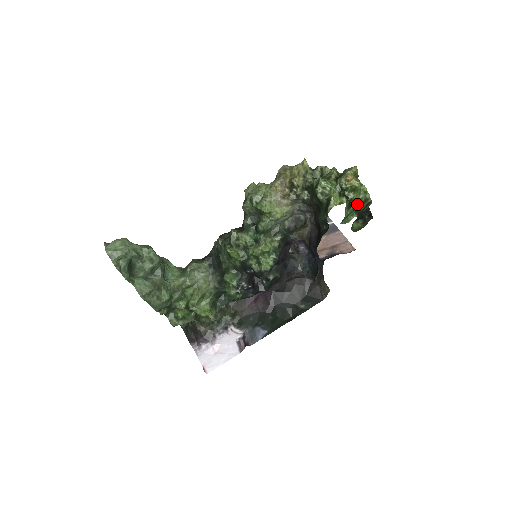
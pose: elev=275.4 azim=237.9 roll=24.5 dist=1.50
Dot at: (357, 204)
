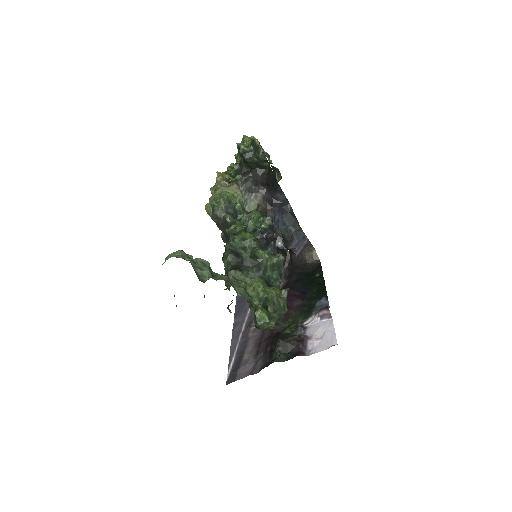
Dot at: (265, 155)
